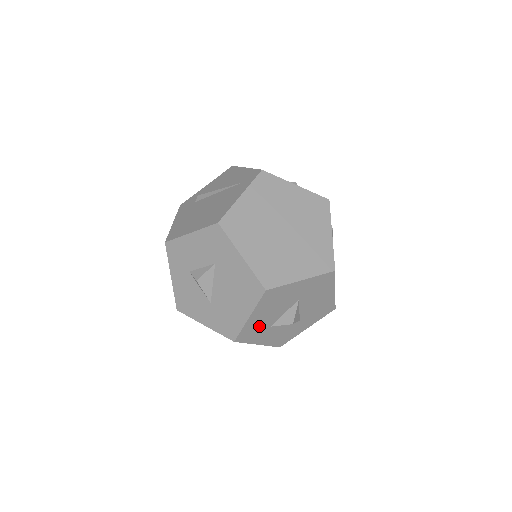
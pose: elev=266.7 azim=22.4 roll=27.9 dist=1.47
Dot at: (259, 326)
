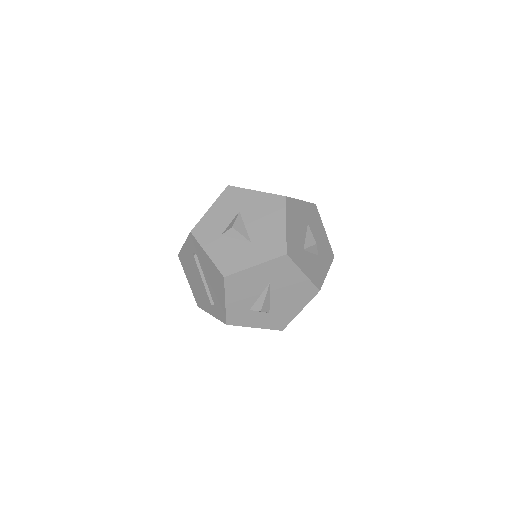
Dot at: (296, 243)
